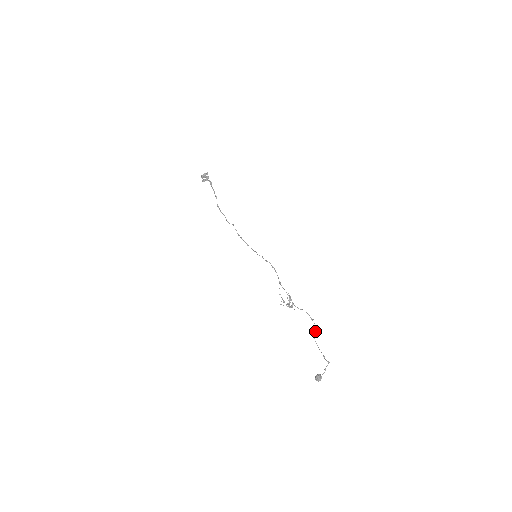
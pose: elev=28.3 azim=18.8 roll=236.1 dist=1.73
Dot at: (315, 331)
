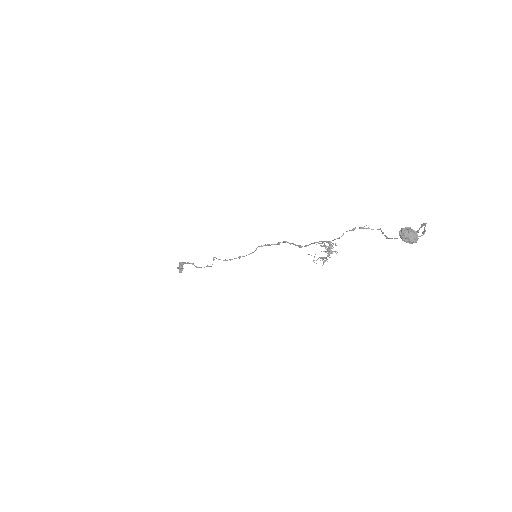
Dot at: (383, 233)
